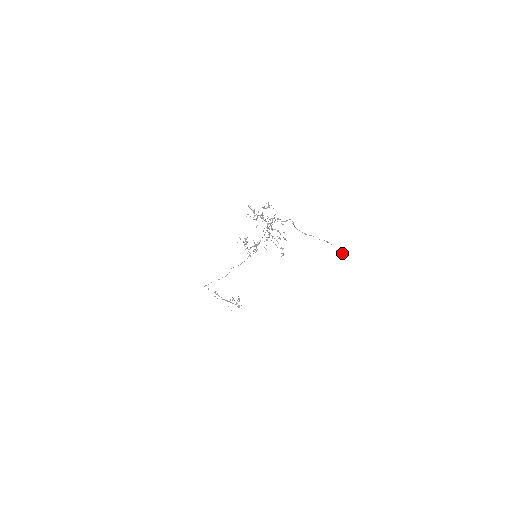
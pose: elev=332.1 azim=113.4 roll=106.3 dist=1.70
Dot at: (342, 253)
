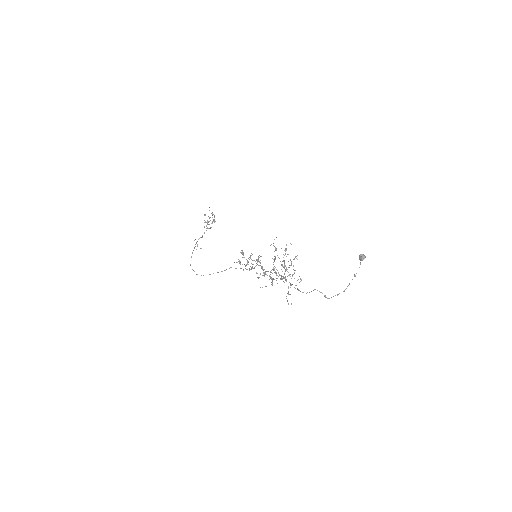
Dot at: (364, 258)
